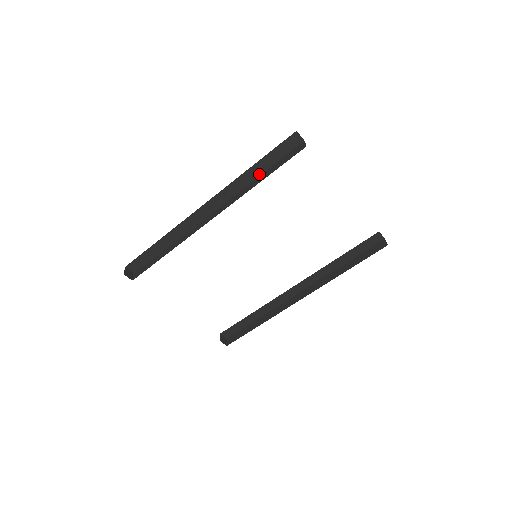
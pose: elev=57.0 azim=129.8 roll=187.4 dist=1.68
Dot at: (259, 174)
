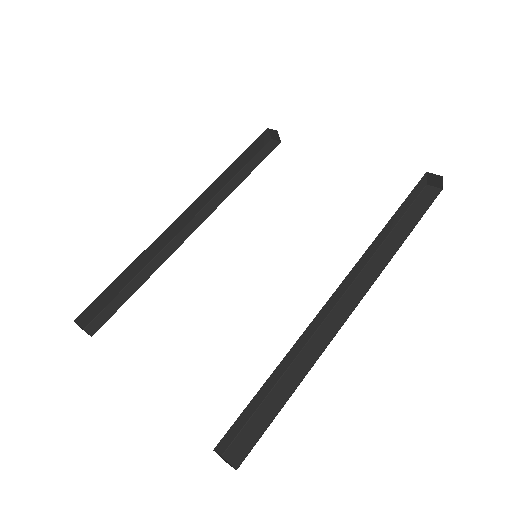
Dot at: occluded
